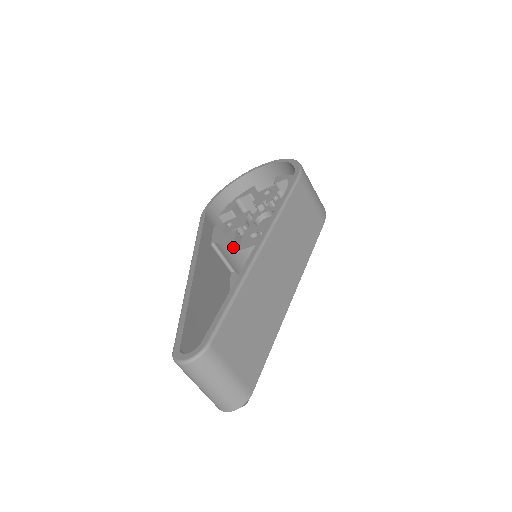
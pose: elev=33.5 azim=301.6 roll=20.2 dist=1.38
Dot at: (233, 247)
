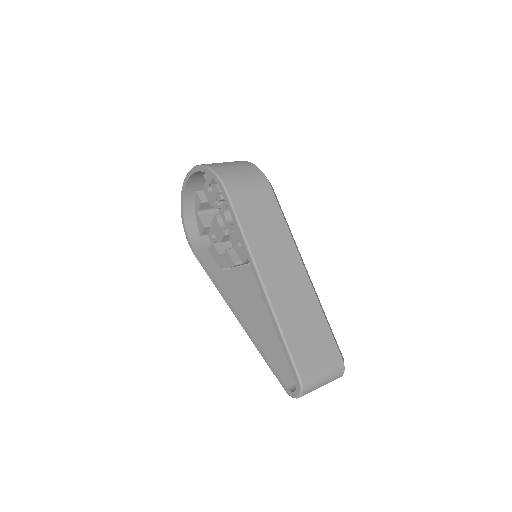
Dot at: (237, 265)
